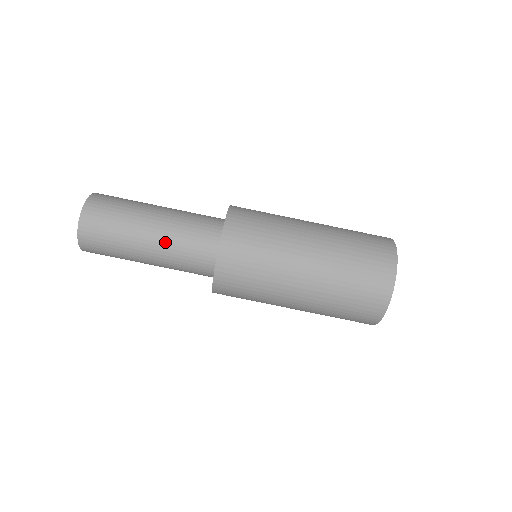
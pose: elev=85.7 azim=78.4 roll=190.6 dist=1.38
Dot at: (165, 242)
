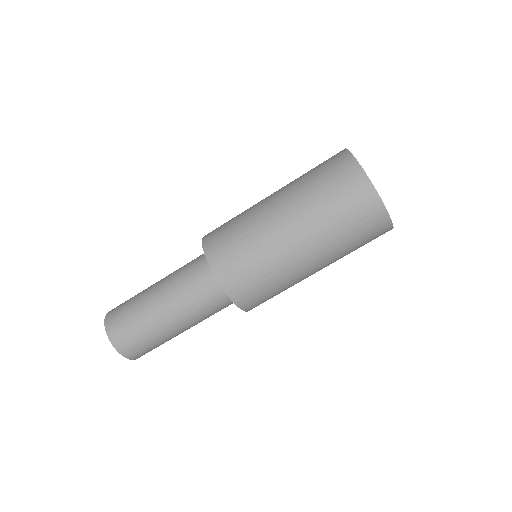
Dot at: occluded
